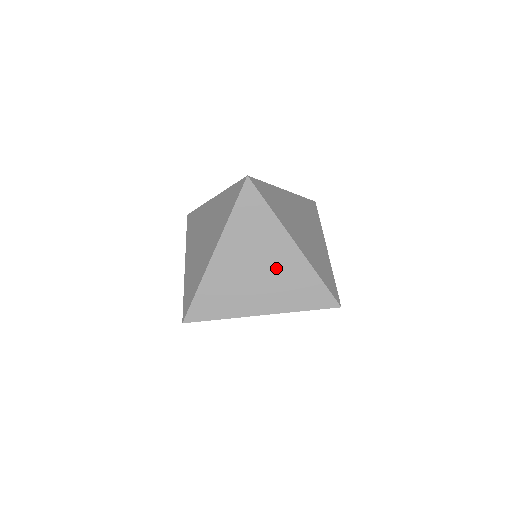
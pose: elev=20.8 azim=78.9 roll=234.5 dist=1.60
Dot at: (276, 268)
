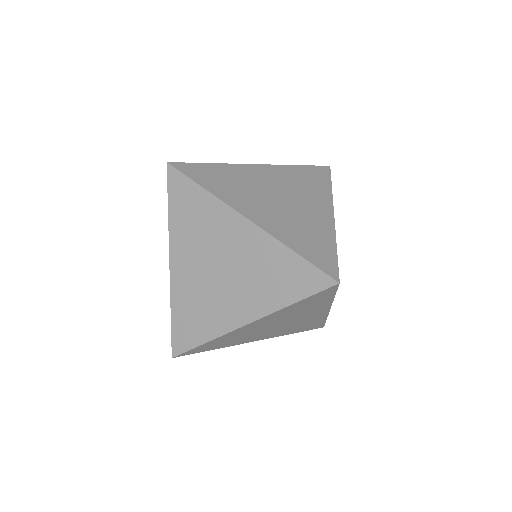
Dot at: (238, 258)
